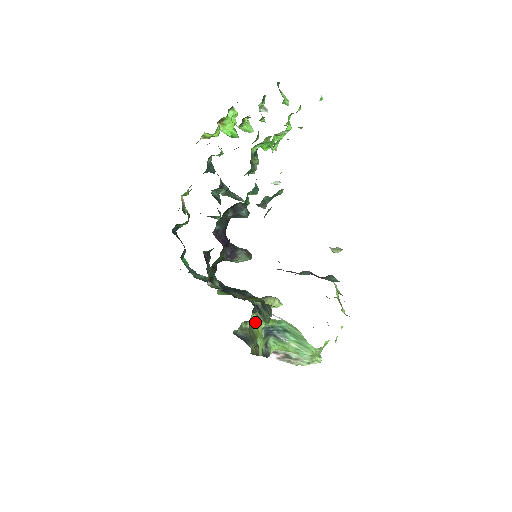
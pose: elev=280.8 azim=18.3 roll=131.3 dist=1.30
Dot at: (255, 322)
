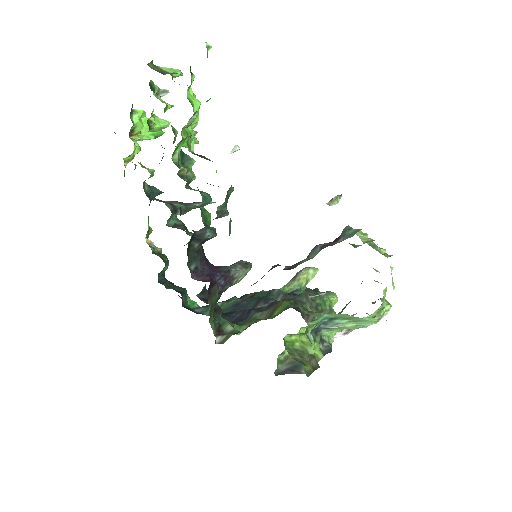
Dot at: (293, 339)
